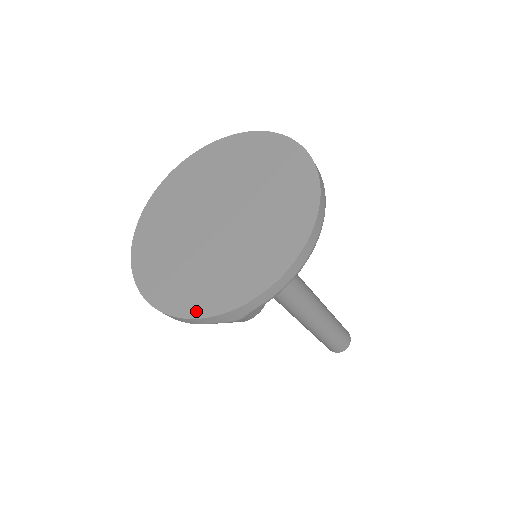
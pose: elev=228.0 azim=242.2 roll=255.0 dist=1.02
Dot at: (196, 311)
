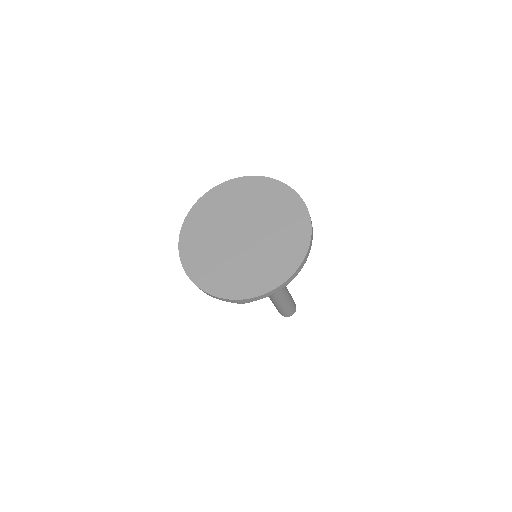
Dot at: (219, 293)
